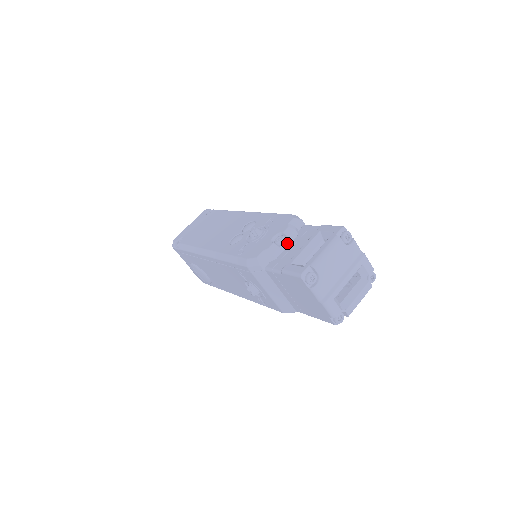
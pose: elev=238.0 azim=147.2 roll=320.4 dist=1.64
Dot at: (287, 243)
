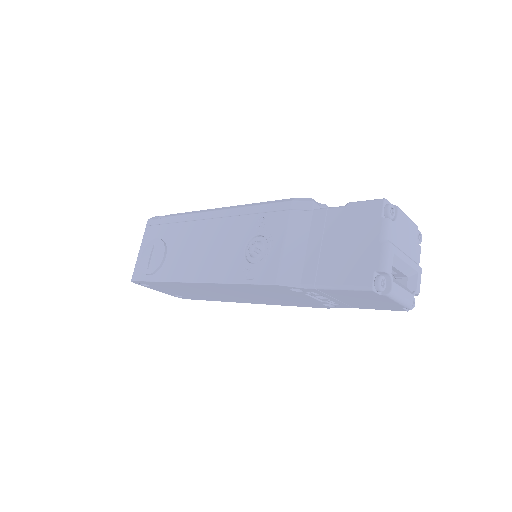
Dot at: occluded
